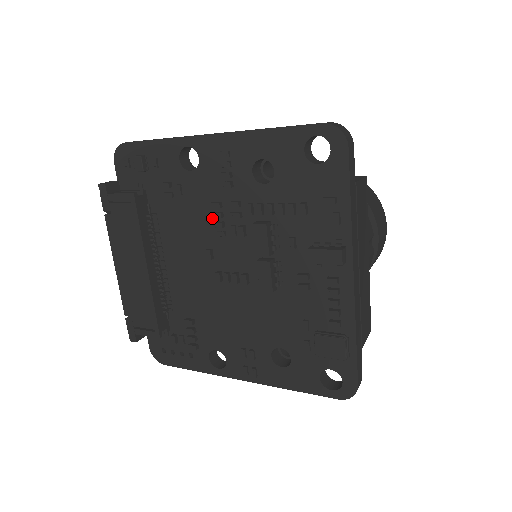
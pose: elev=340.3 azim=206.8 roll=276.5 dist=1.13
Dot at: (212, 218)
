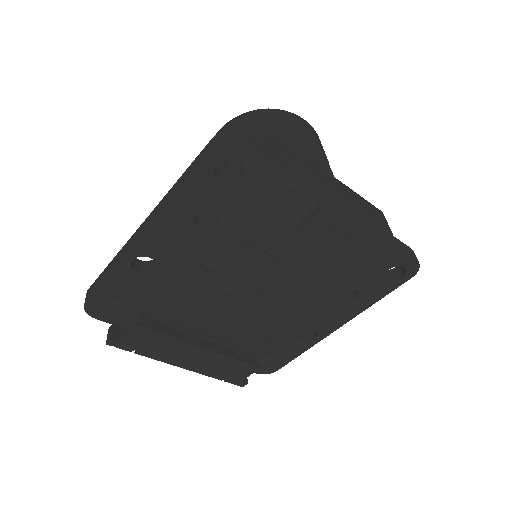
Dot at: (206, 278)
